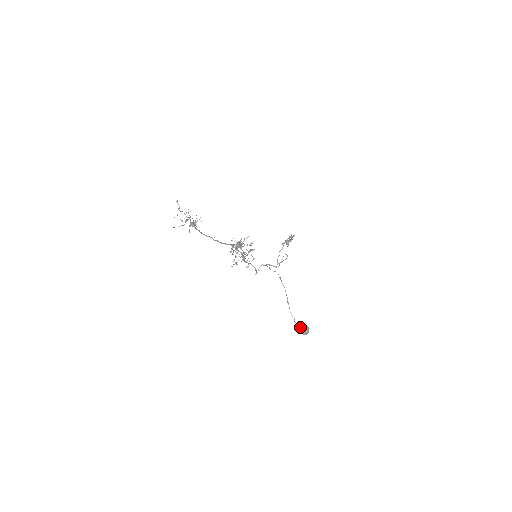
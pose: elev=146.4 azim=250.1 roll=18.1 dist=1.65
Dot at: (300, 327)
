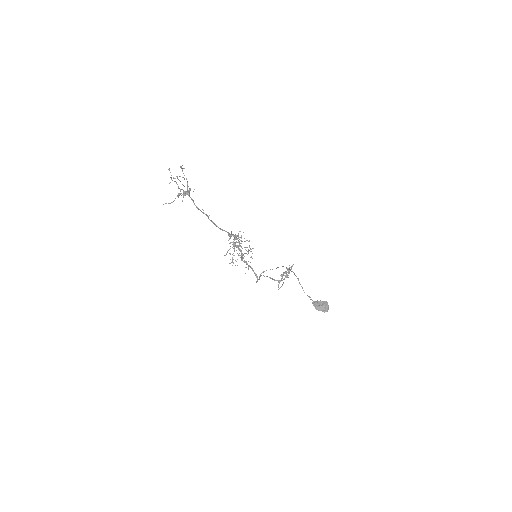
Dot at: (318, 302)
